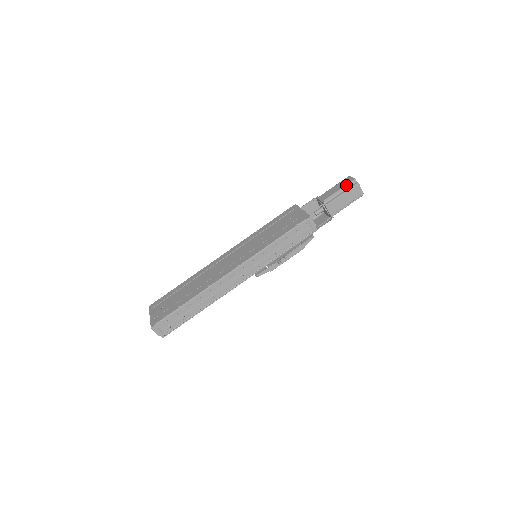
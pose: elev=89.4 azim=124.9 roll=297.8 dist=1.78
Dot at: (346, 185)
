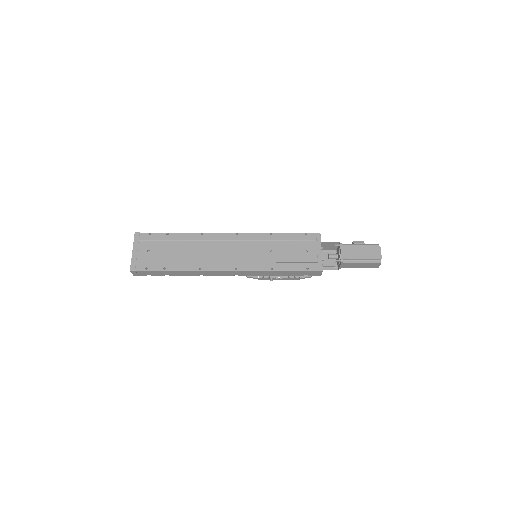
Dot at: (371, 258)
